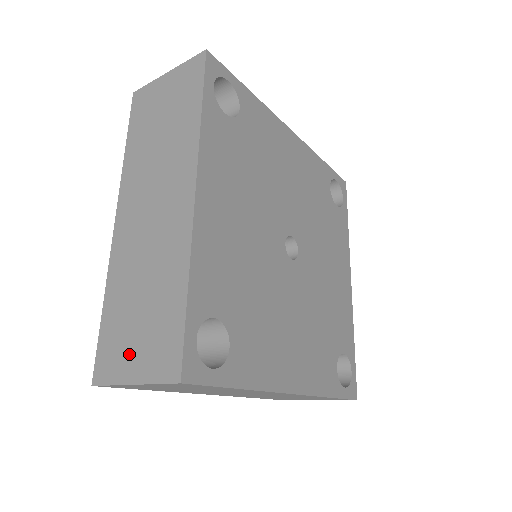
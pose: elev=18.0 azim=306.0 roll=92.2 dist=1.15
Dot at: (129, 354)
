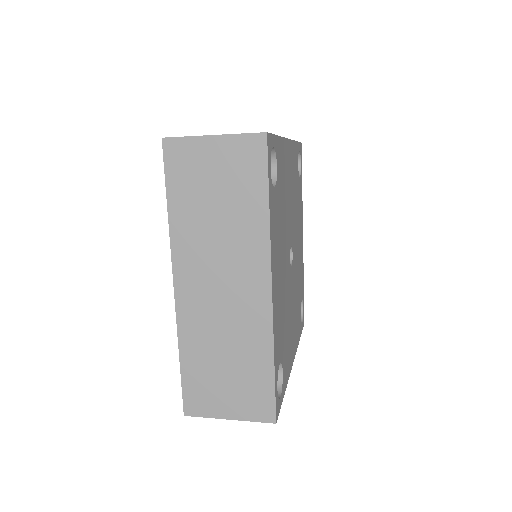
Dot at: (221, 400)
